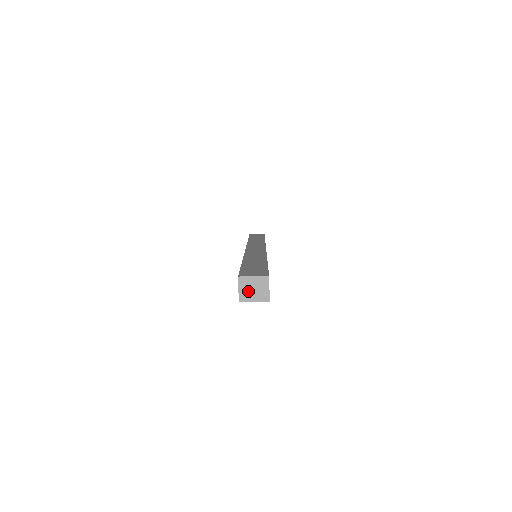
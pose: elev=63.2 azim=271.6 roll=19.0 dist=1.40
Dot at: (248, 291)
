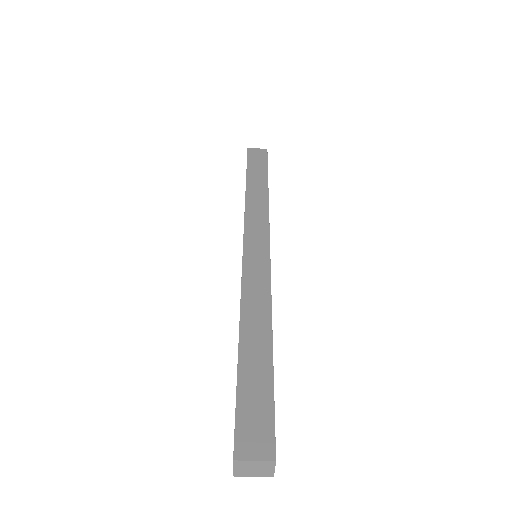
Dot at: (246, 470)
